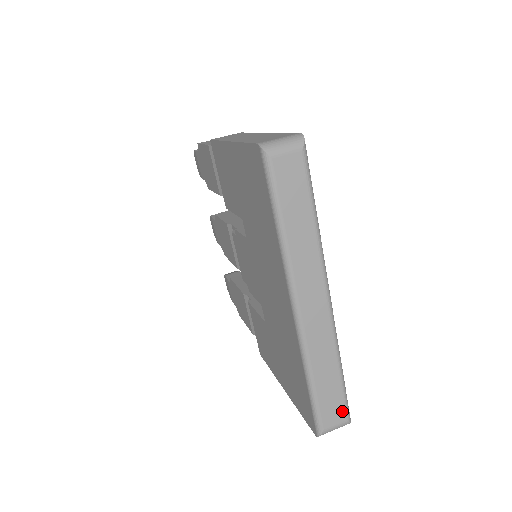
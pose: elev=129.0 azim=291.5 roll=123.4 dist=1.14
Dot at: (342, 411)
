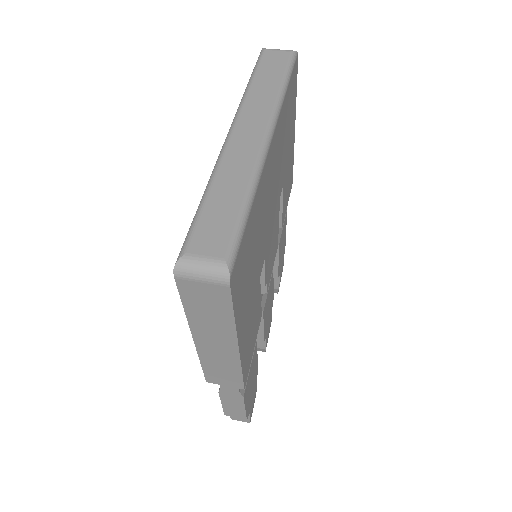
Dot at: (224, 243)
